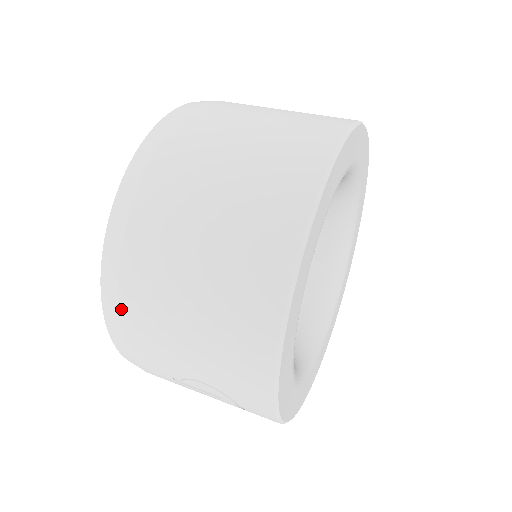
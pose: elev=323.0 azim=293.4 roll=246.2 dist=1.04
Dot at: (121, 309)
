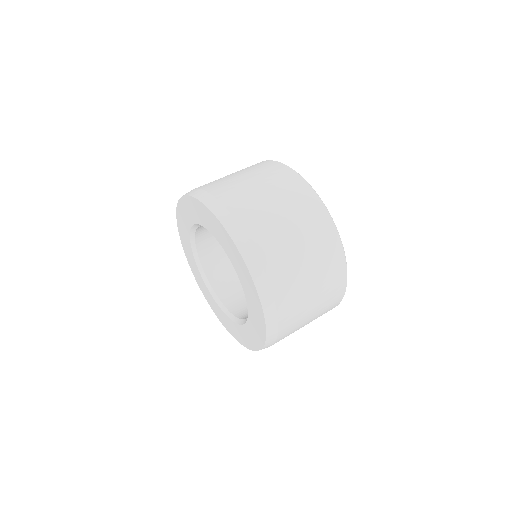
Dot at: occluded
